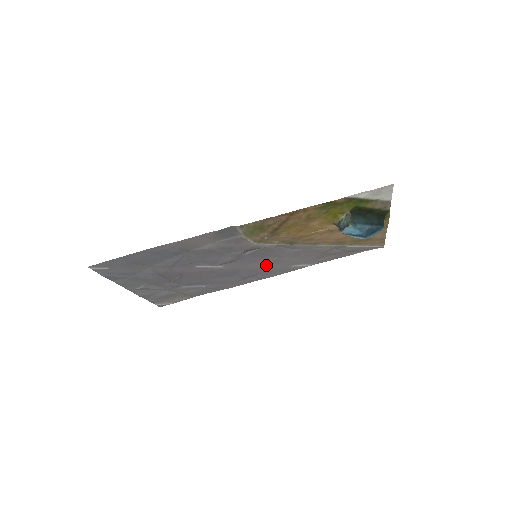
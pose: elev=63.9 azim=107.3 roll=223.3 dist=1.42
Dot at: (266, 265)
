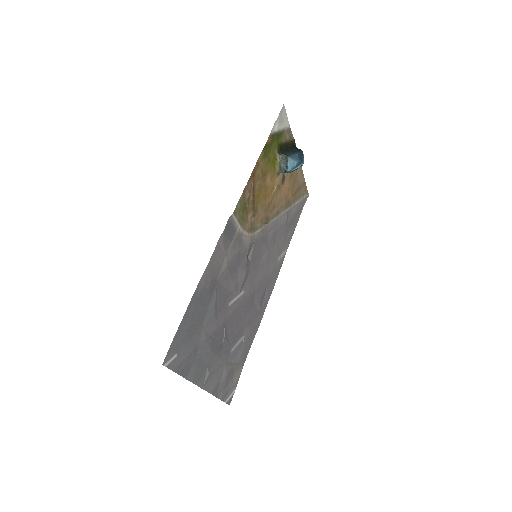
Dot at: (265, 270)
